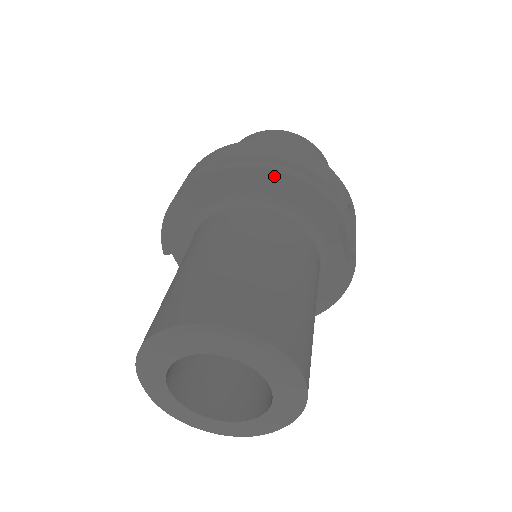
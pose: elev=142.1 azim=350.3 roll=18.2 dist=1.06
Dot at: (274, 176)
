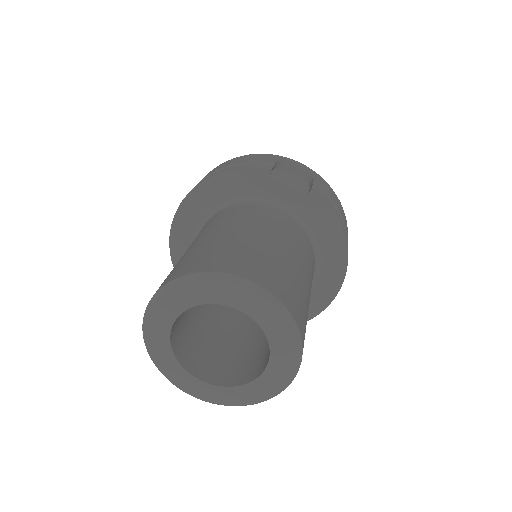
Dot at: (200, 190)
